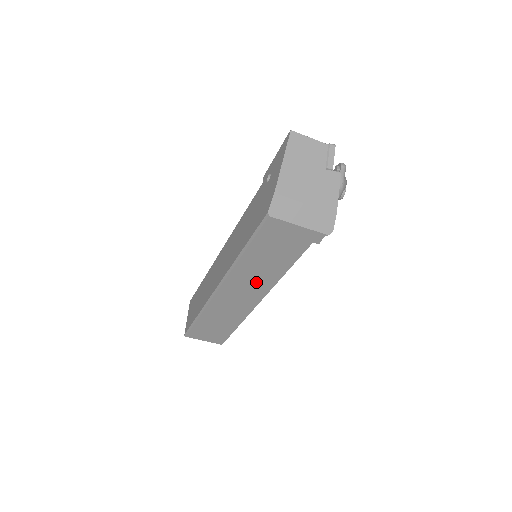
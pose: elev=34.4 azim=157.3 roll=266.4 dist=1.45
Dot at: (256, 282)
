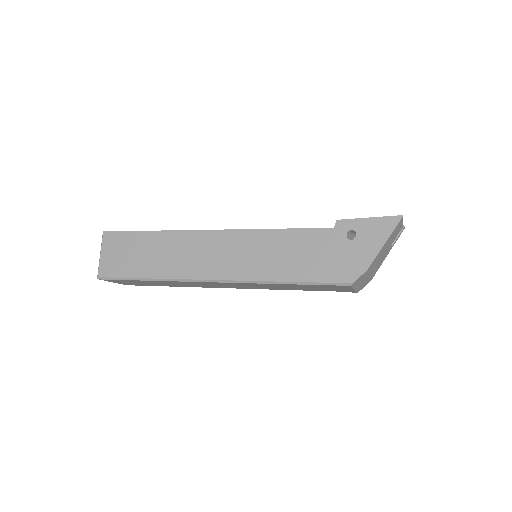
Dot at: (253, 287)
